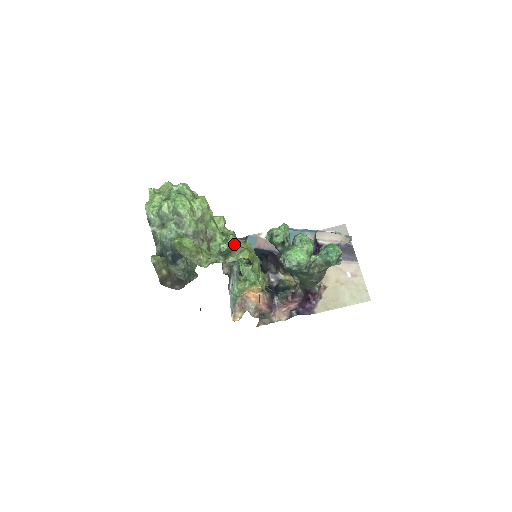
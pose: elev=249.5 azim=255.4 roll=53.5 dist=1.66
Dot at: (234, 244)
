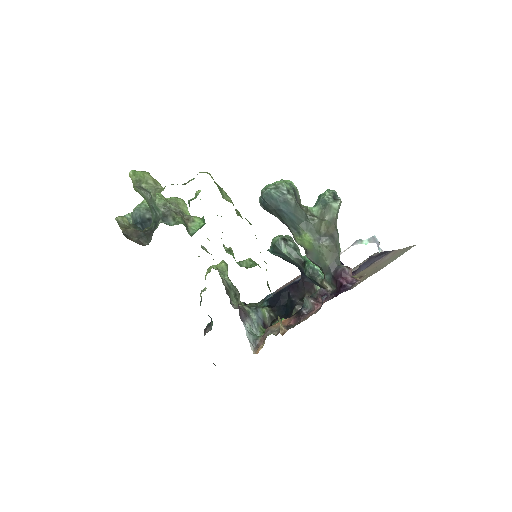
Dot at: occluded
